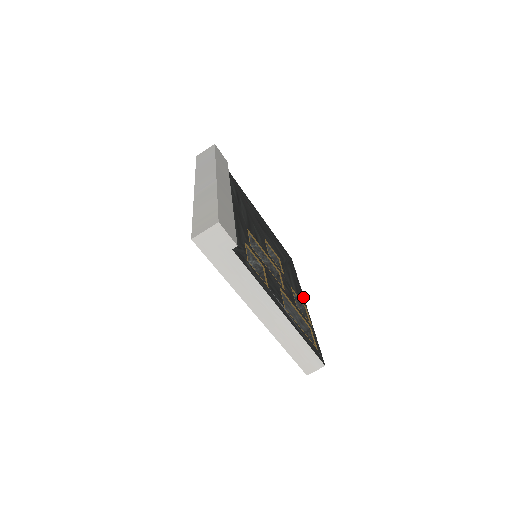
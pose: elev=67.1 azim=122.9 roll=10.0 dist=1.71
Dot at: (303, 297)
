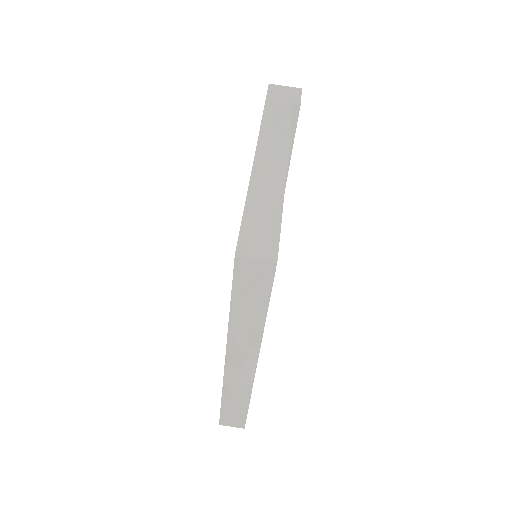
Dot at: occluded
